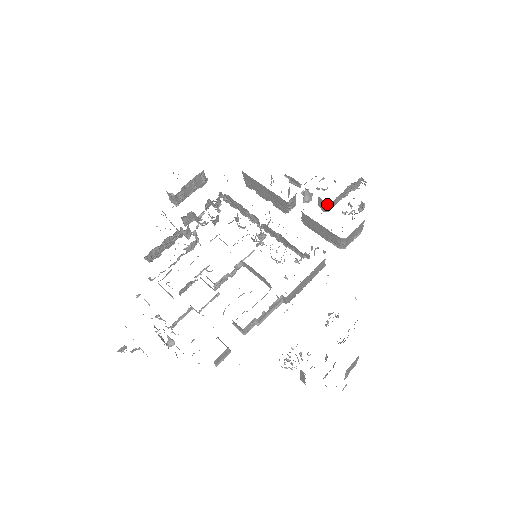
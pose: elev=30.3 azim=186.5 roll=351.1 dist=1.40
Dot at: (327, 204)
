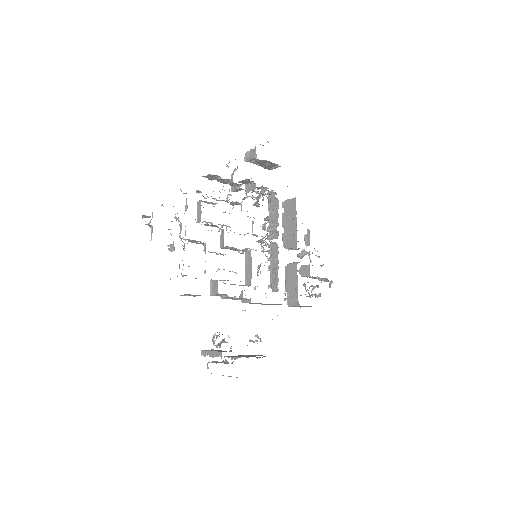
Dot at: (308, 274)
